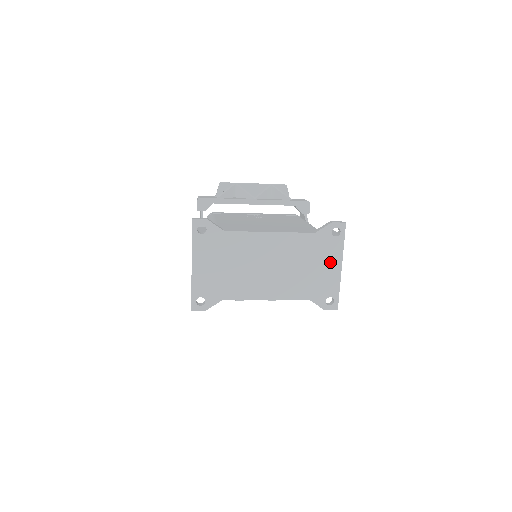
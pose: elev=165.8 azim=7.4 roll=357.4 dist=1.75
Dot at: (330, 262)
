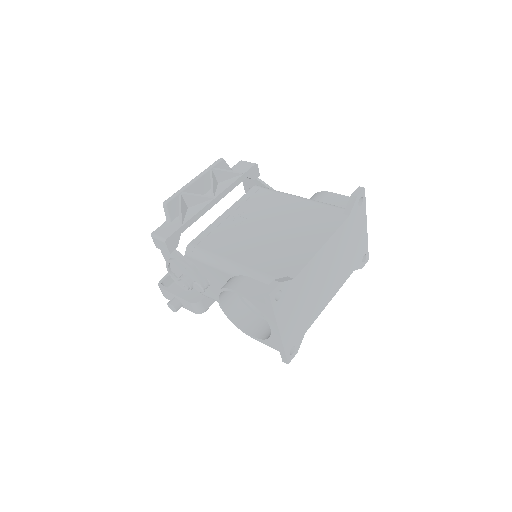
Dot at: (360, 229)
